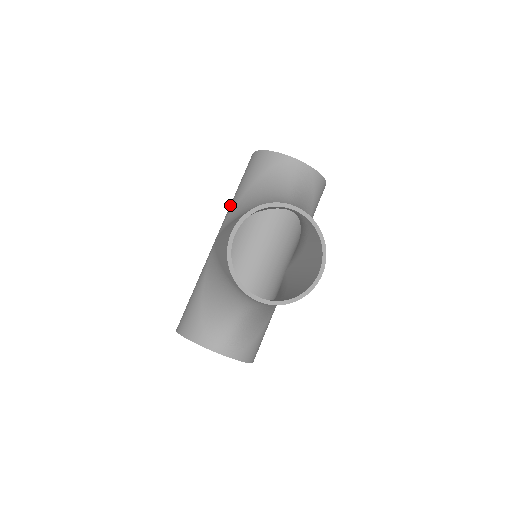
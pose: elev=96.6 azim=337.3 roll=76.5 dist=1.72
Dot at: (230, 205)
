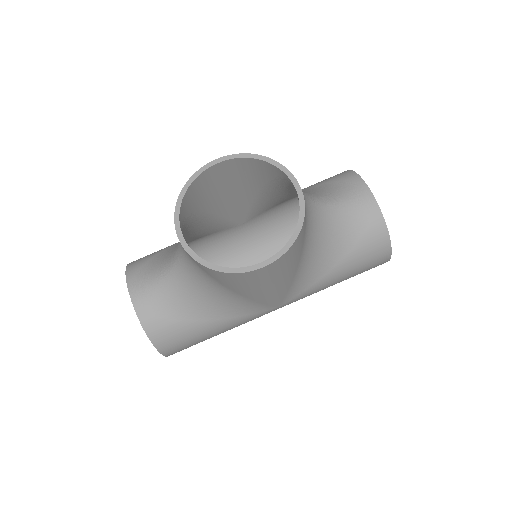
Dot at: occluded
